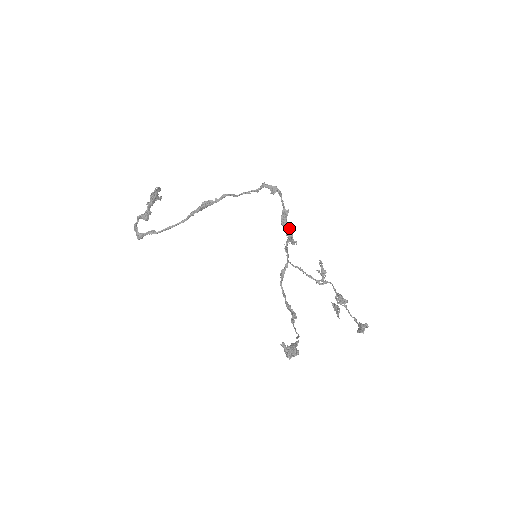
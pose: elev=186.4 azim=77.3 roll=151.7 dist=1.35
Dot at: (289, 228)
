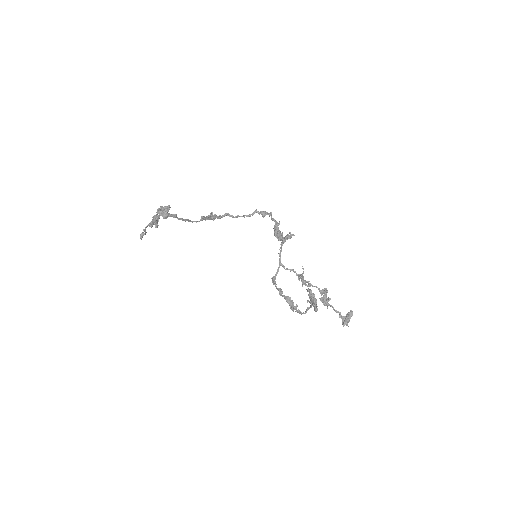
Dot at: (282, 234)
